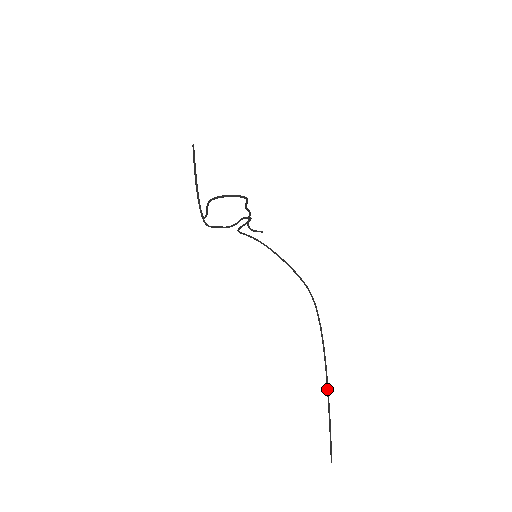
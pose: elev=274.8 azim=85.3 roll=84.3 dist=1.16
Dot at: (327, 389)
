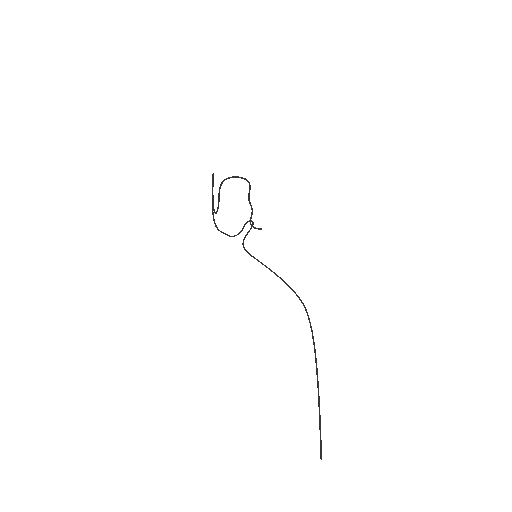
Dot at: (317, 387)
